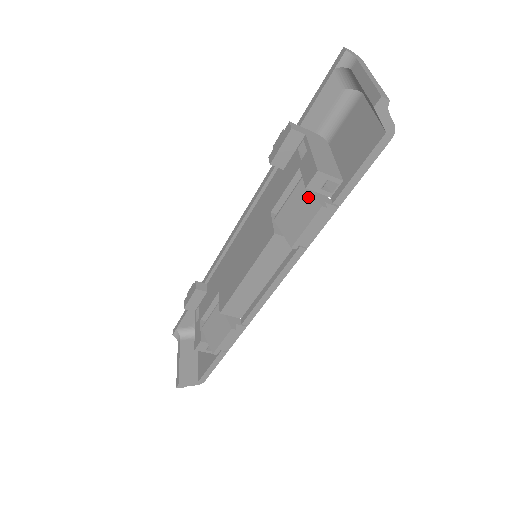
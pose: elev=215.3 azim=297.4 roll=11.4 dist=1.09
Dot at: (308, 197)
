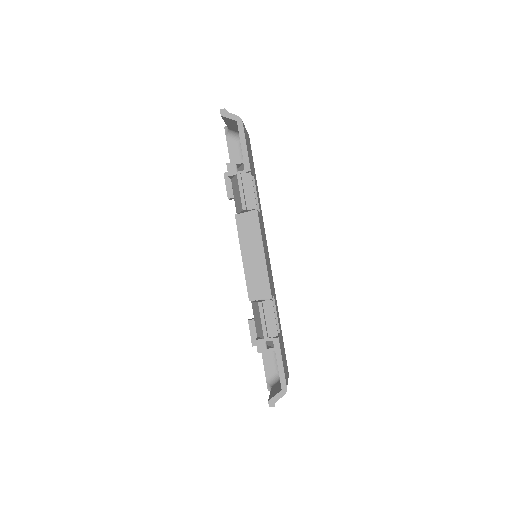
Dot at: (234, 181)
